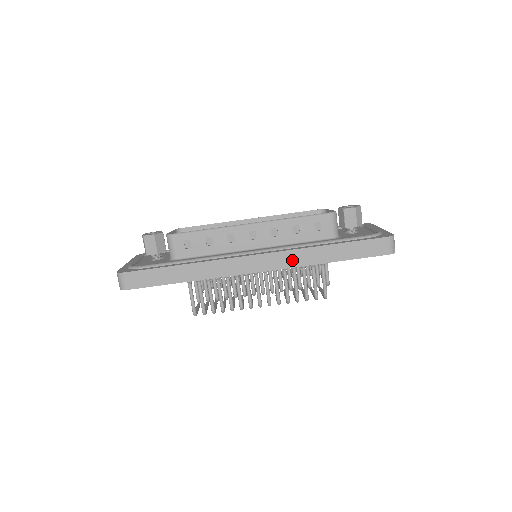
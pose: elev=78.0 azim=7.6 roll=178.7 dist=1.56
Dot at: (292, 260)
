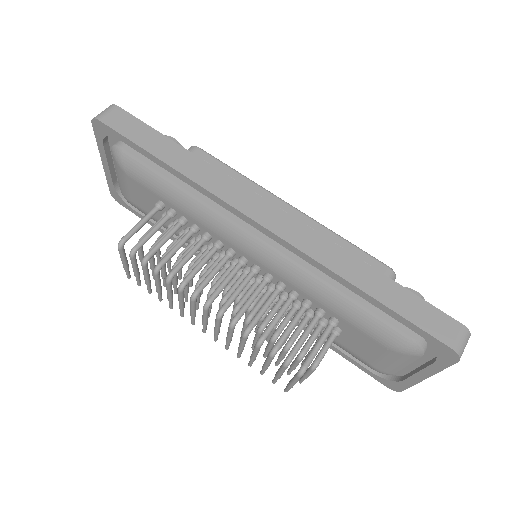
Dot at: (314, 247)
